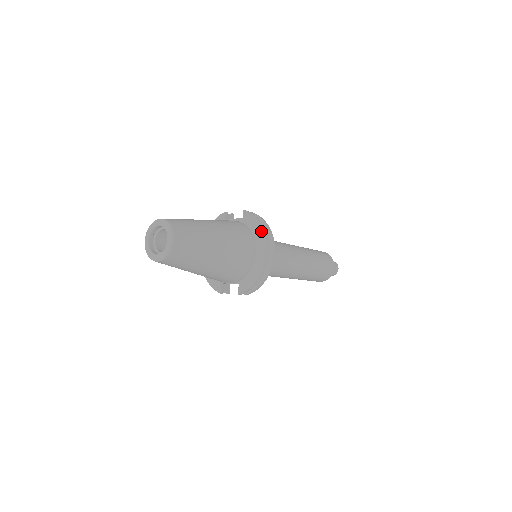
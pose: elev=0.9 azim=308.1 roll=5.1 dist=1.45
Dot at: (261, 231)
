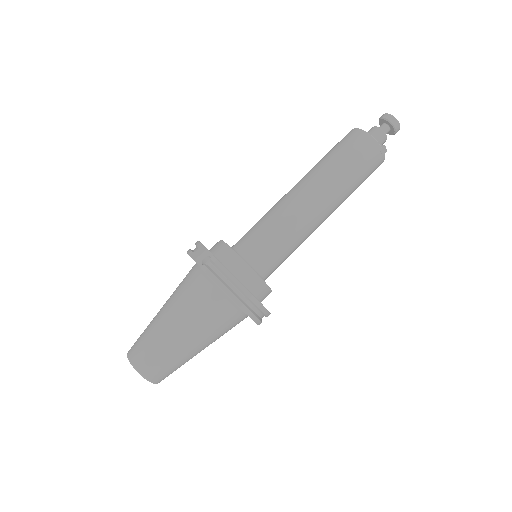
Dot at: occluded
